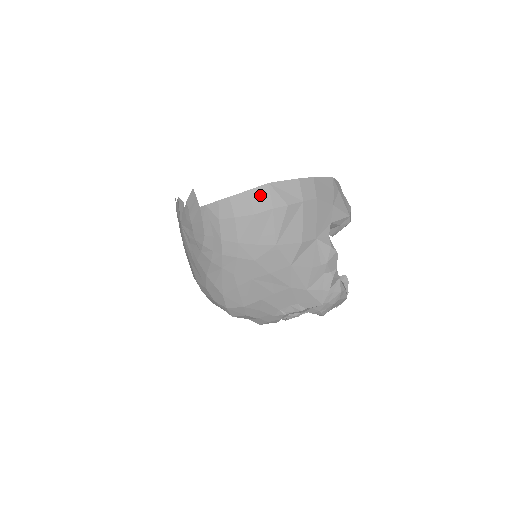
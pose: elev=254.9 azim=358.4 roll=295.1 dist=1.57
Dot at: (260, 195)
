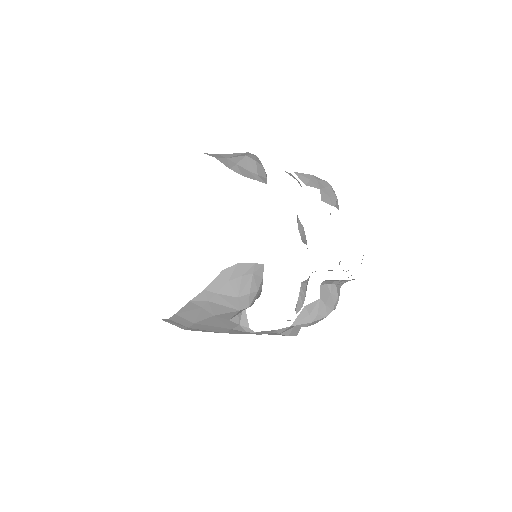
Dot at: occluded
